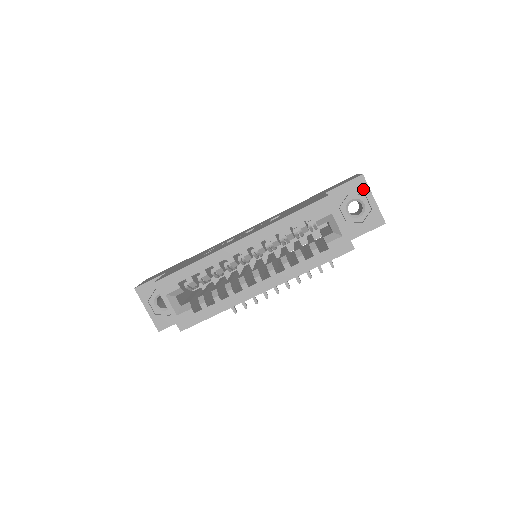
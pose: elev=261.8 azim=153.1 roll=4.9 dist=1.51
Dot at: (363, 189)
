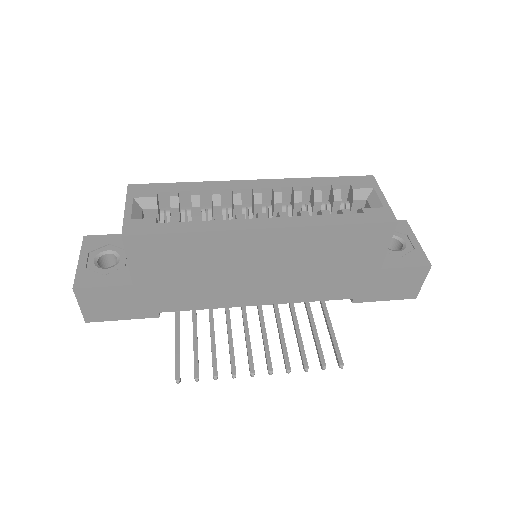
Dot at: (405, 230)
